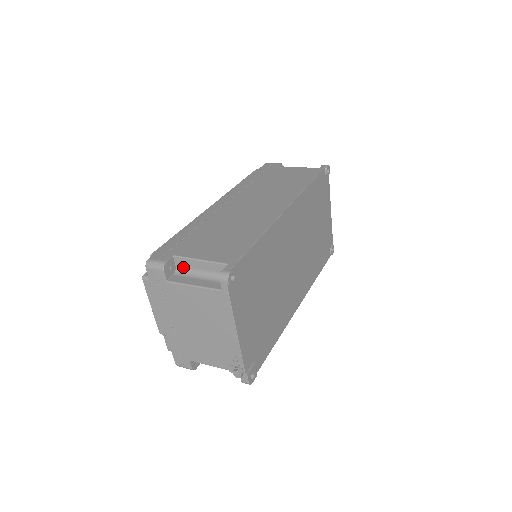
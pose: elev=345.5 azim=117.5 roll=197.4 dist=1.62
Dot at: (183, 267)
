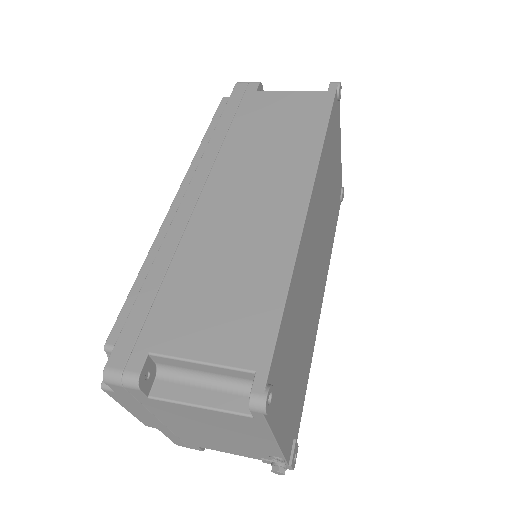
Dot at: (169, 366)
